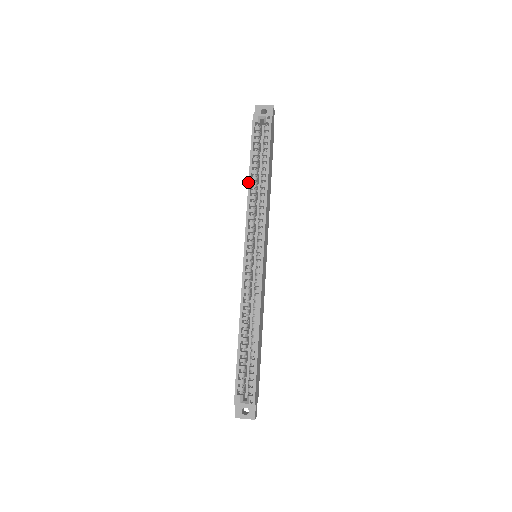
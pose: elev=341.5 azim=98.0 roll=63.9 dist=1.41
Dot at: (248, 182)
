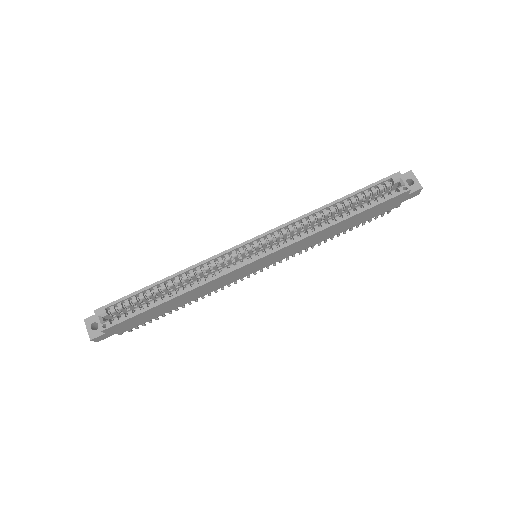
Dot at: (325, 205)
